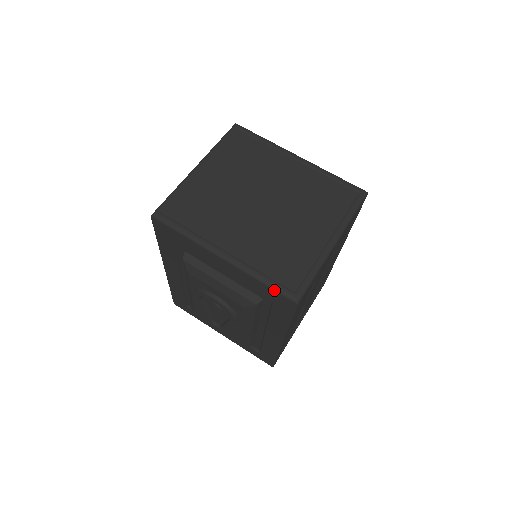
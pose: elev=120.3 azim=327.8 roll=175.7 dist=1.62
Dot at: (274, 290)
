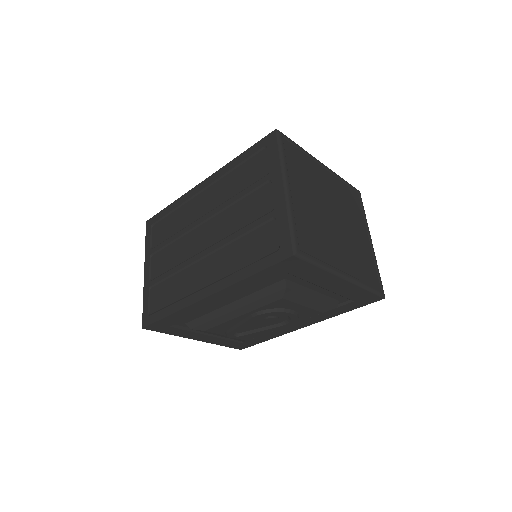
Dot at: (373, 293)
